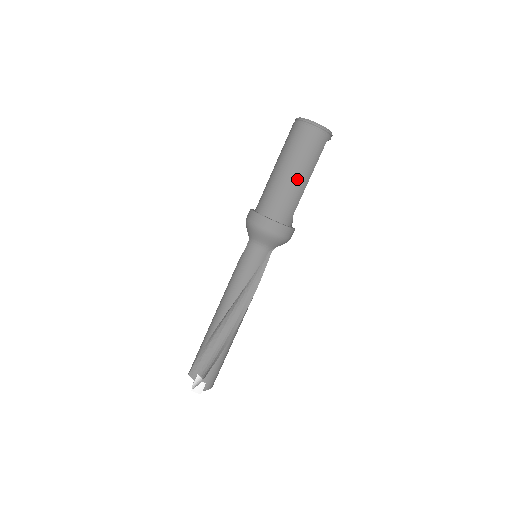
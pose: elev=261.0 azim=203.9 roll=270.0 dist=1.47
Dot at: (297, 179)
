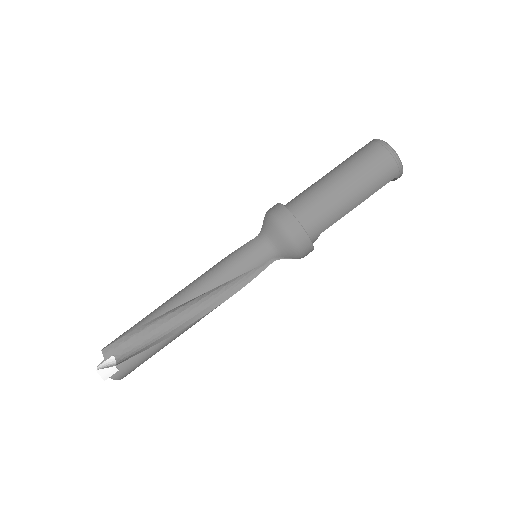
Dot at: (348, 197)
